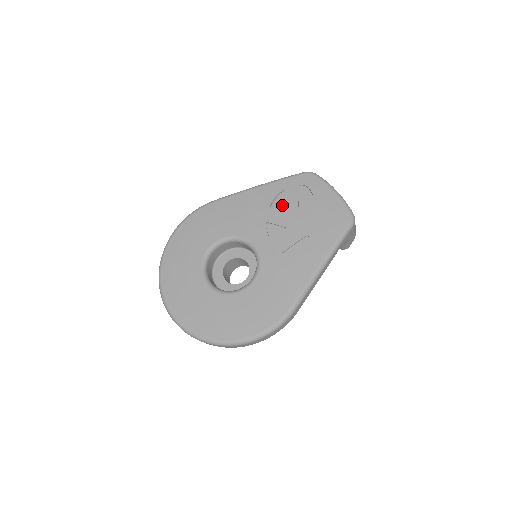
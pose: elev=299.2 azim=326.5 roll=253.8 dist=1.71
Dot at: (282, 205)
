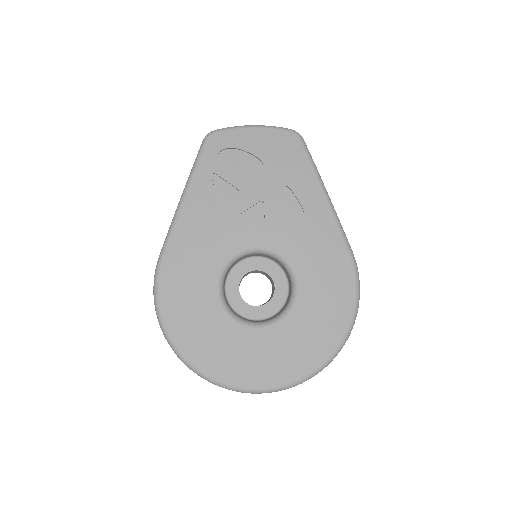
Dot at: (229, 187)
